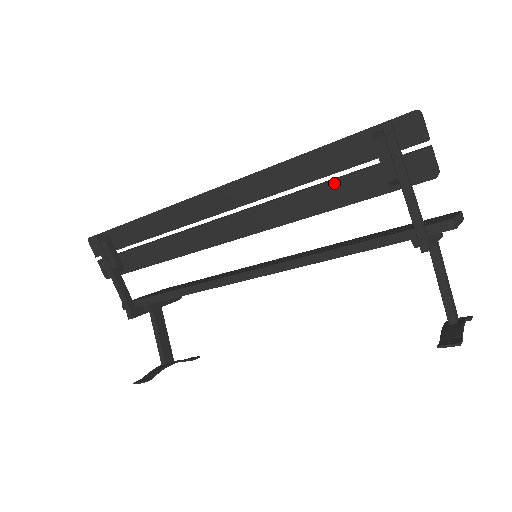
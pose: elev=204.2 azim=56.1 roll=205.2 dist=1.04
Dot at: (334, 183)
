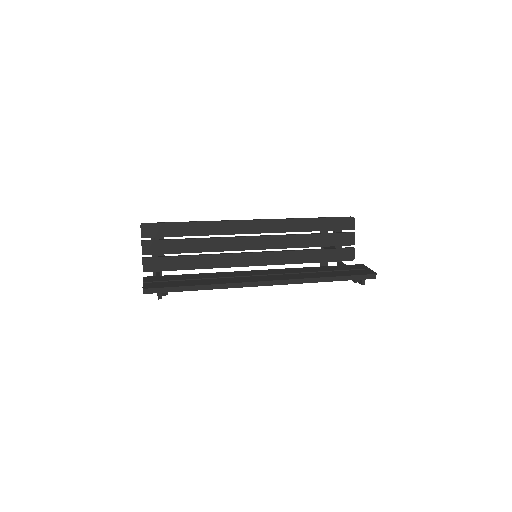
Dot at: occluded
